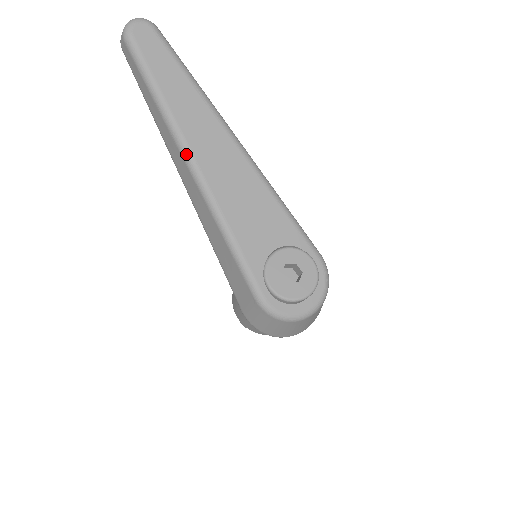
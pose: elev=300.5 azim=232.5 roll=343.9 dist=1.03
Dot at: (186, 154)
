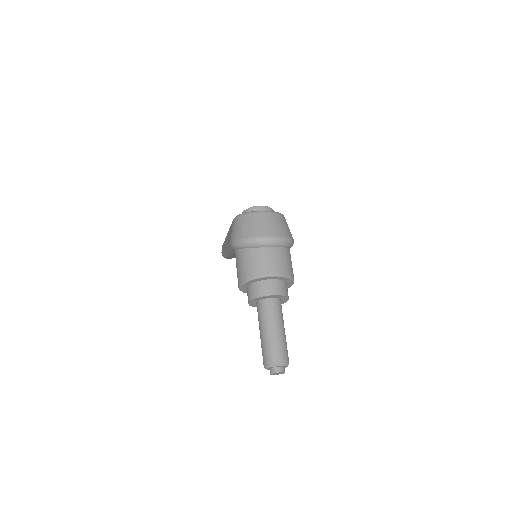
Dot at: occluded
